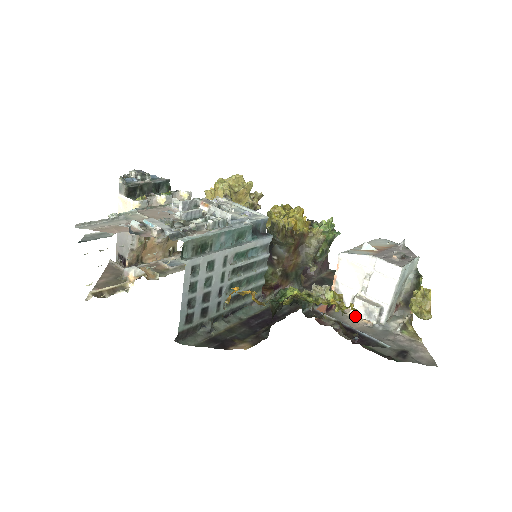
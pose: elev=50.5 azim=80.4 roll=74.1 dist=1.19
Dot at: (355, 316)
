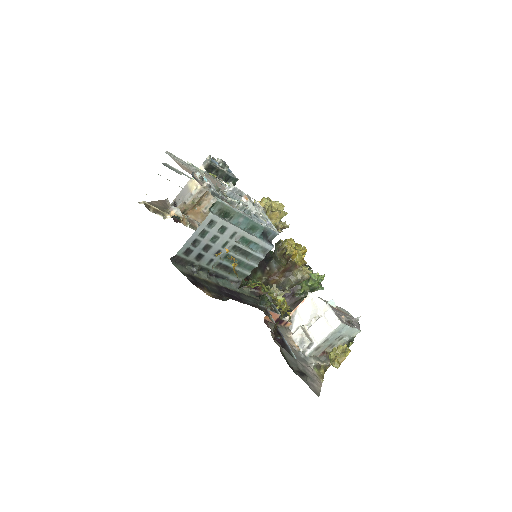
Dot at: (292, 339)
